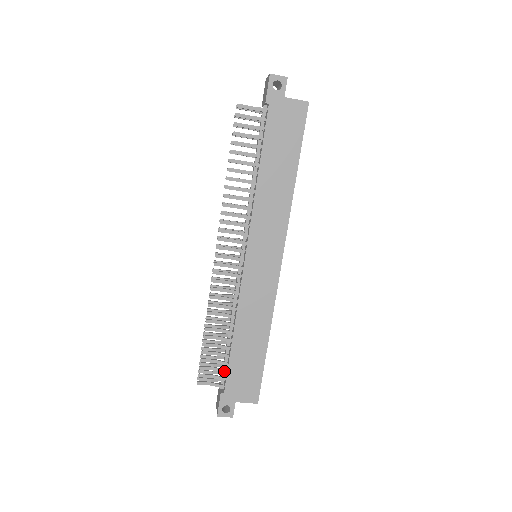
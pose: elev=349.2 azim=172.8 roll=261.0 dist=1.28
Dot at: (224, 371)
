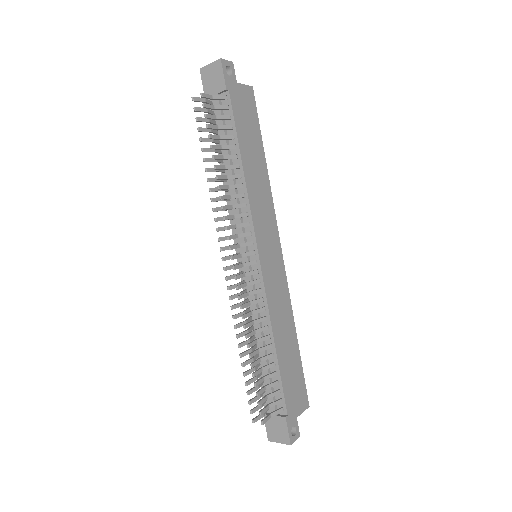
Dot at: (278, 392)
